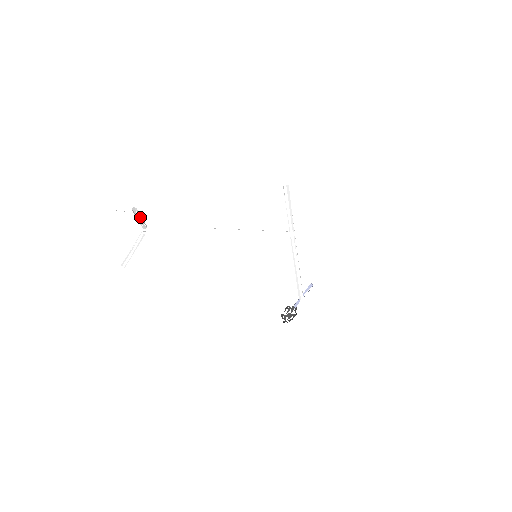
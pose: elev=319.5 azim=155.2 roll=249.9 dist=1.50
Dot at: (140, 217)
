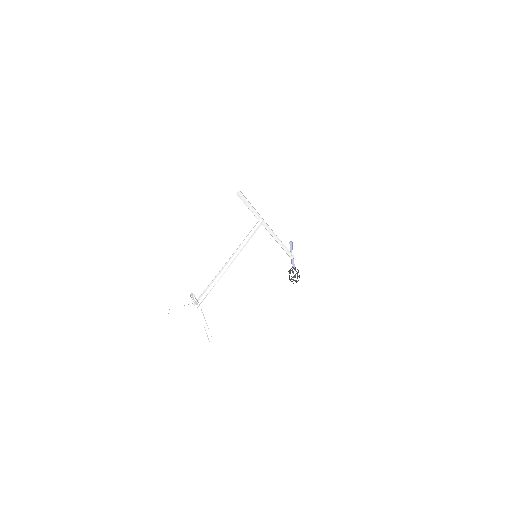
Dot at: occluded
